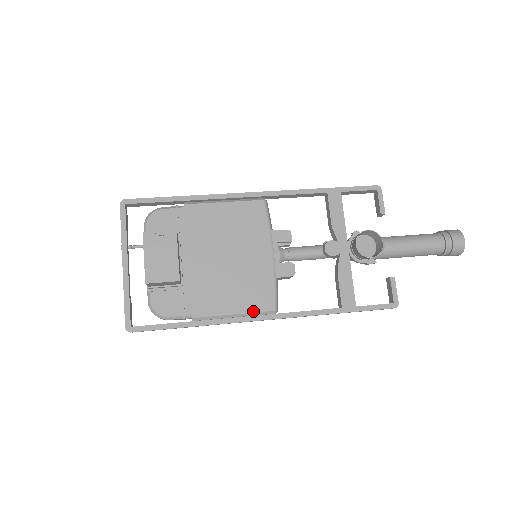
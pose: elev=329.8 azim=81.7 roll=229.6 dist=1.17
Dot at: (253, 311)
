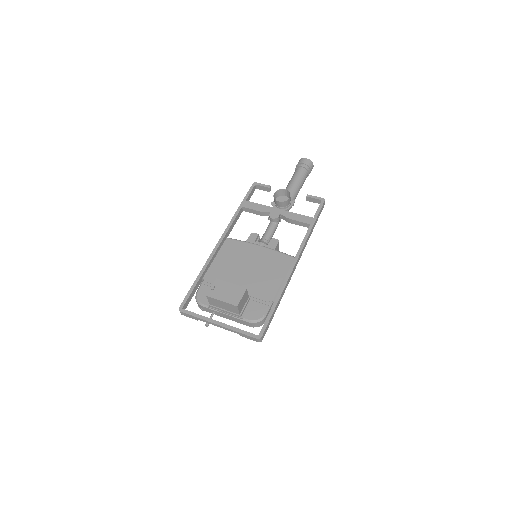
Dot at: (287, 268)
